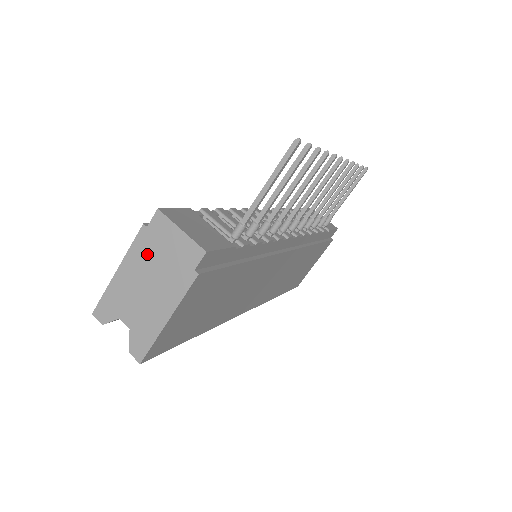
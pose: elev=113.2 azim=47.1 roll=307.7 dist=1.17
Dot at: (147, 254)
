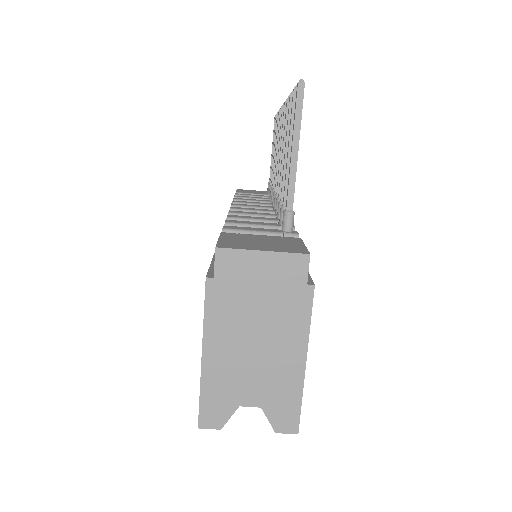
Dot at: (233, 309)
